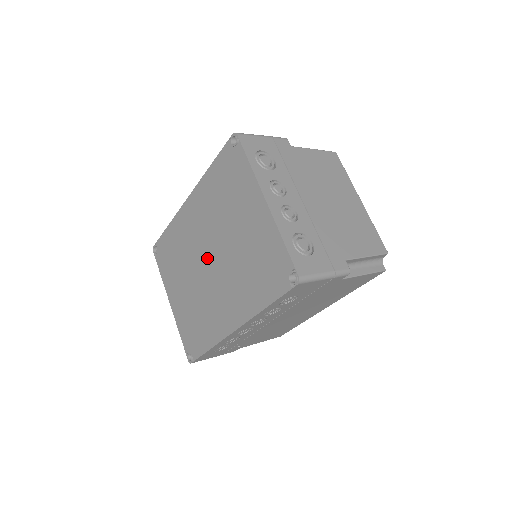
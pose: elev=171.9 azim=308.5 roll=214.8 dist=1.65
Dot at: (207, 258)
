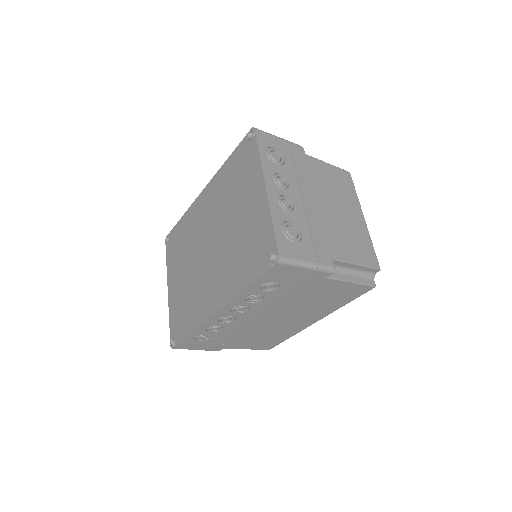
Dot at: (207, 244)
